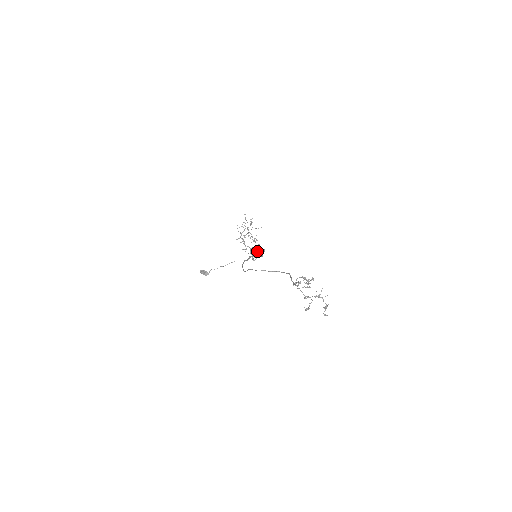
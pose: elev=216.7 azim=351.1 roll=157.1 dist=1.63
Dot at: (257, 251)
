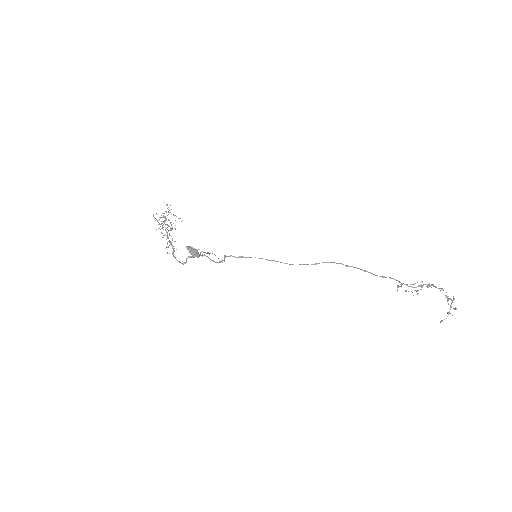
Dot at: occluded
